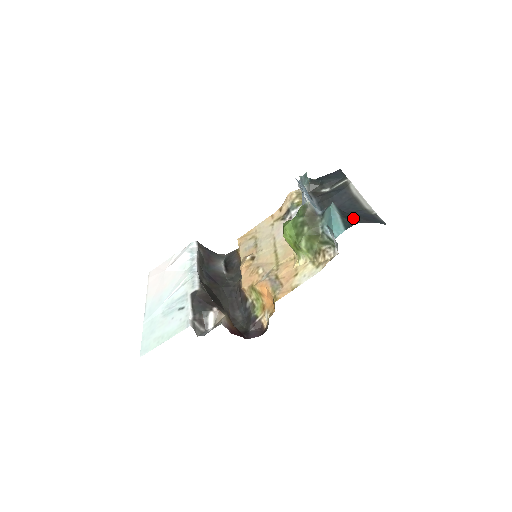
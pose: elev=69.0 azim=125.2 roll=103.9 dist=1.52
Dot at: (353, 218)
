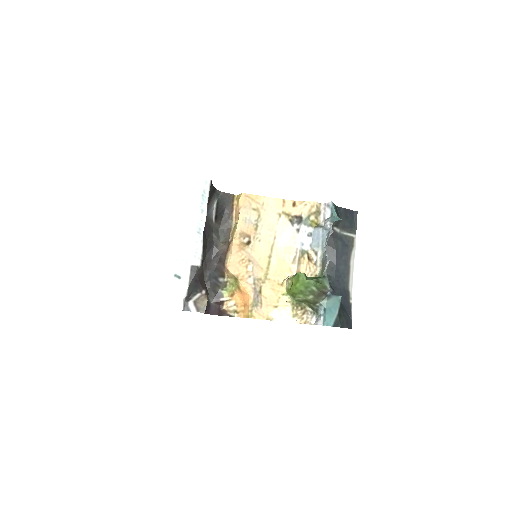
Dot at: (342, 319)
